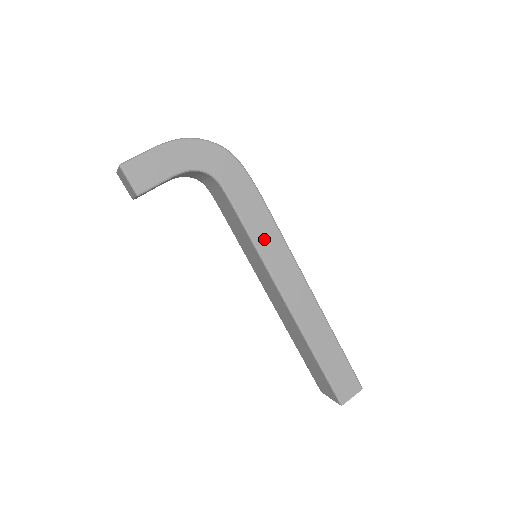
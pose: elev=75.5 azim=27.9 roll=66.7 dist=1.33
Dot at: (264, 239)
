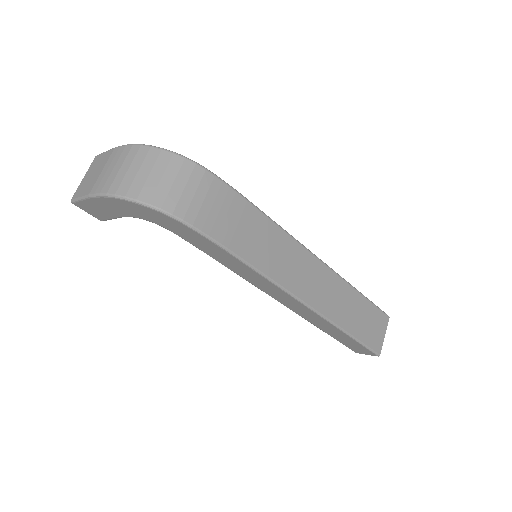
Dot at: (241, 272)
